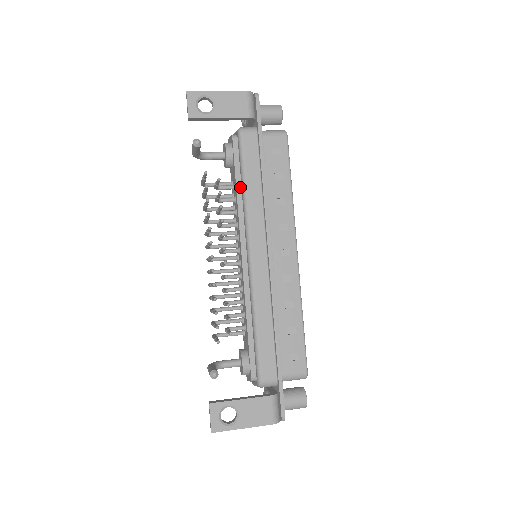
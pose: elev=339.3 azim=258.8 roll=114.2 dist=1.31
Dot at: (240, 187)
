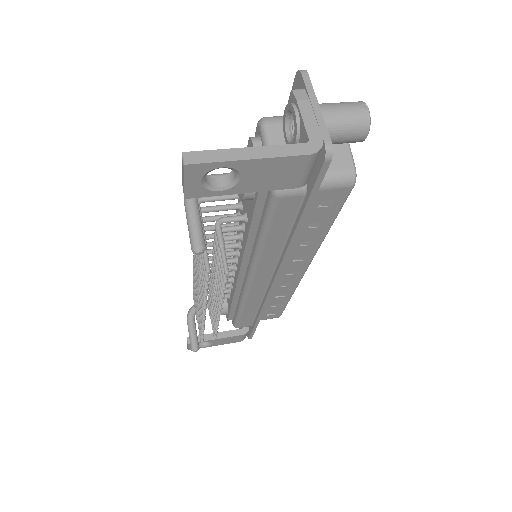
Dot at: (255, 231)
